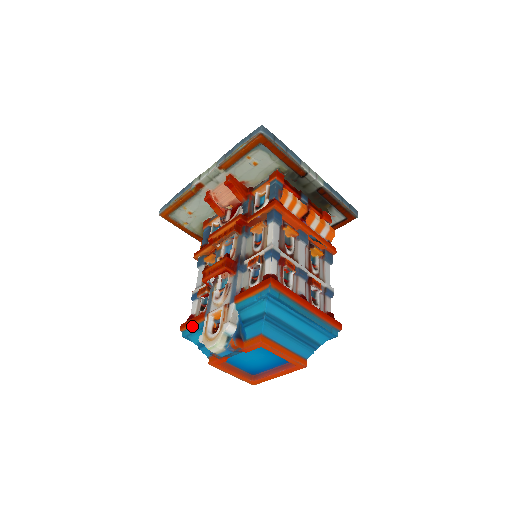
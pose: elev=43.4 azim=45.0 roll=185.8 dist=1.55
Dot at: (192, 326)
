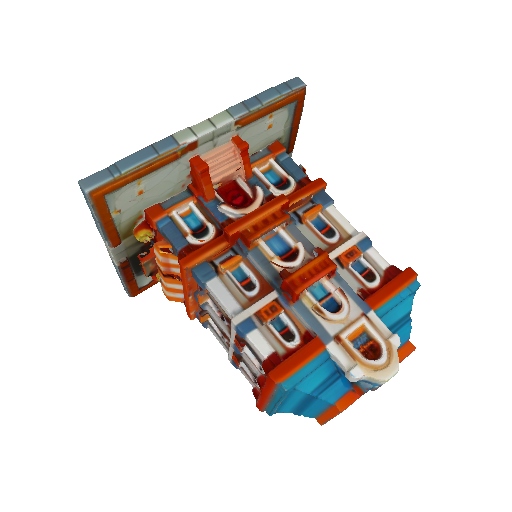
Dot at: (302, 367)
